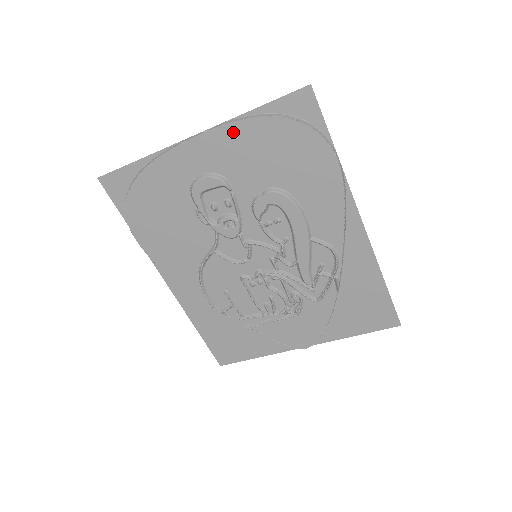
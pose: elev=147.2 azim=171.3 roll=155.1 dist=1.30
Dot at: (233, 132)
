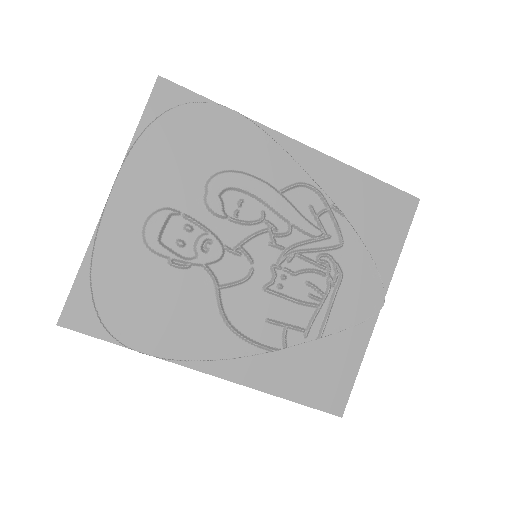
Dot at: (136, 162)
